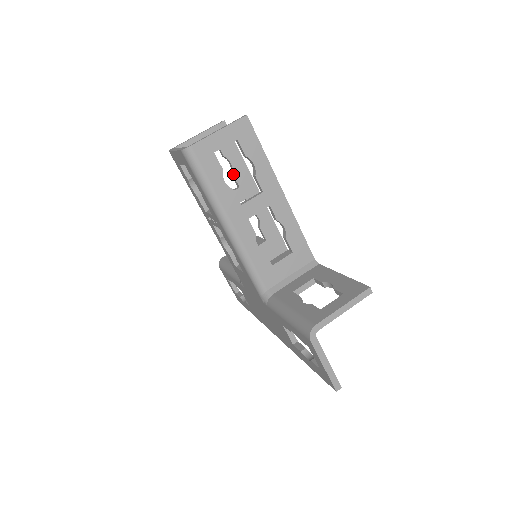
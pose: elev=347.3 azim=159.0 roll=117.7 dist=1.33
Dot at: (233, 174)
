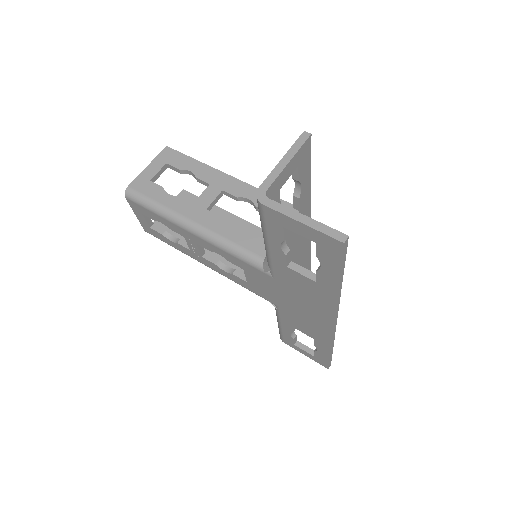
Dot at: occluded
